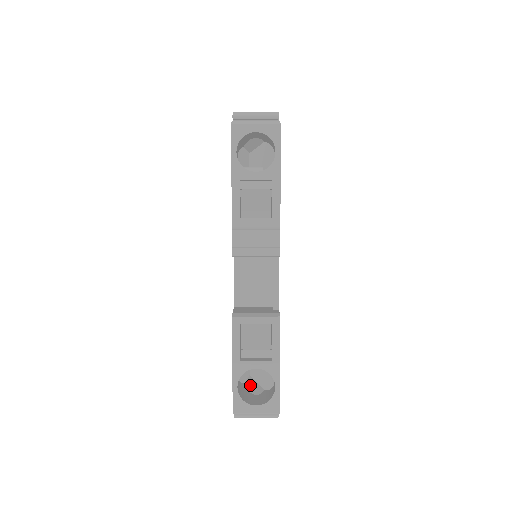
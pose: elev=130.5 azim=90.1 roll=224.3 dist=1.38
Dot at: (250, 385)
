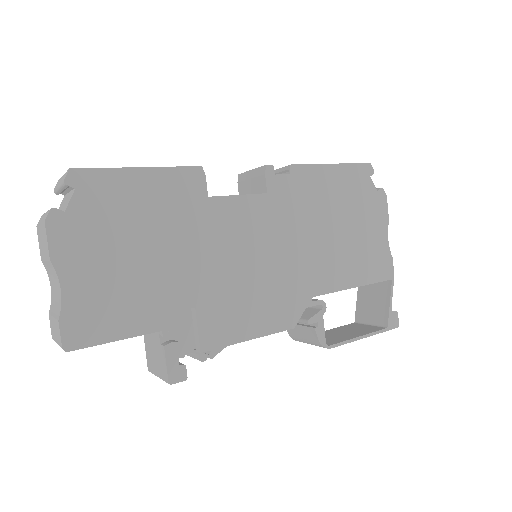
Dot at: occluded
